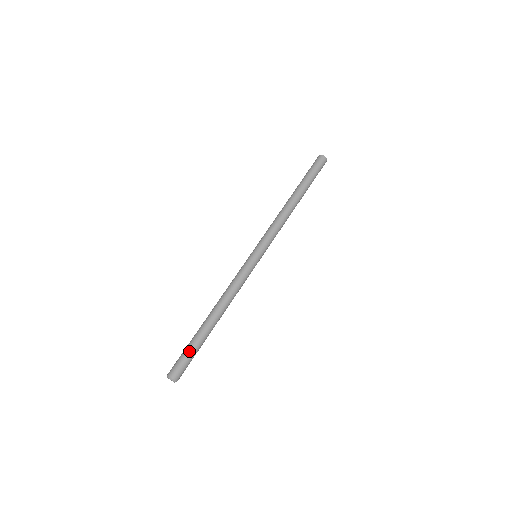
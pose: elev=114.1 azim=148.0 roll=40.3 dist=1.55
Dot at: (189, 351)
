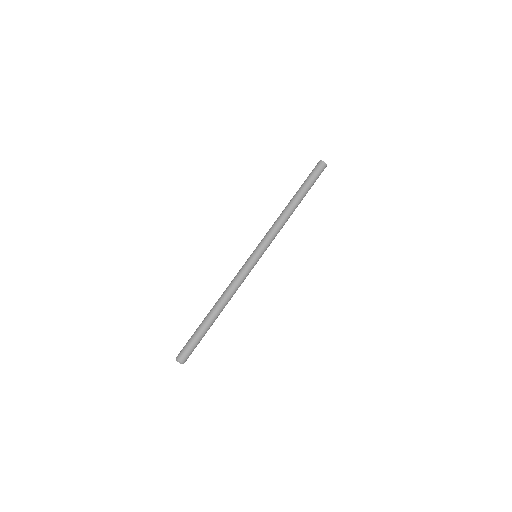
Dot at: (192, 337)
